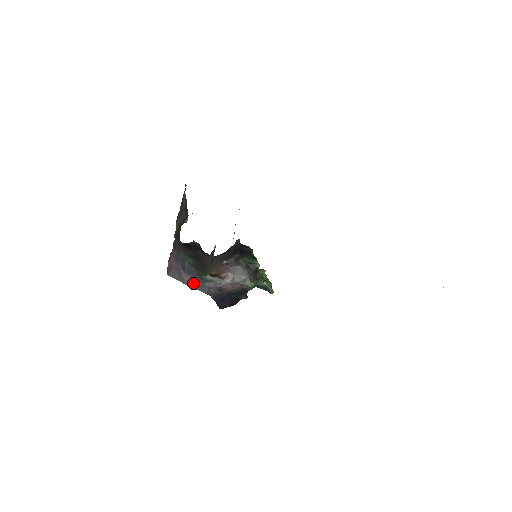
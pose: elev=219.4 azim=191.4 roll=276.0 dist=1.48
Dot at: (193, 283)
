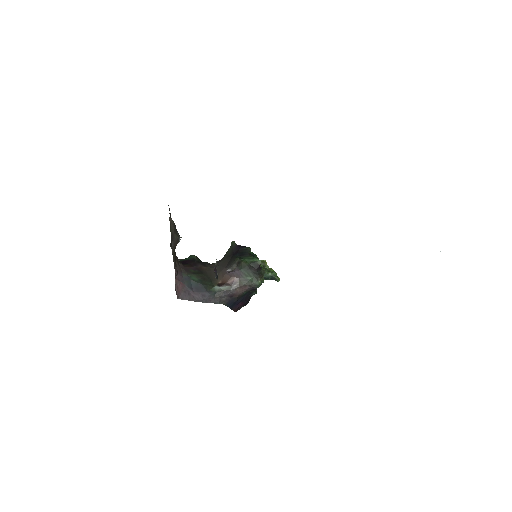
Dot at: (204, 298)
